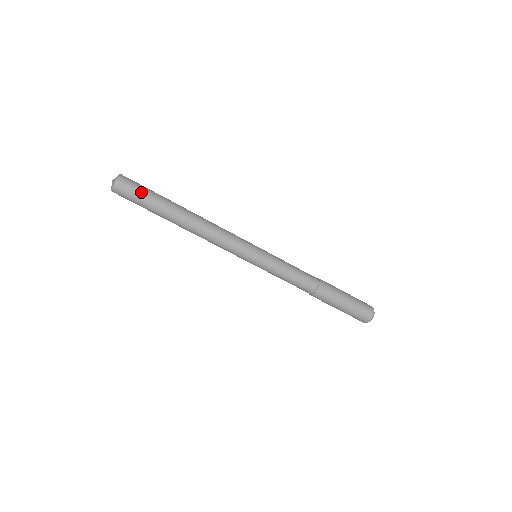
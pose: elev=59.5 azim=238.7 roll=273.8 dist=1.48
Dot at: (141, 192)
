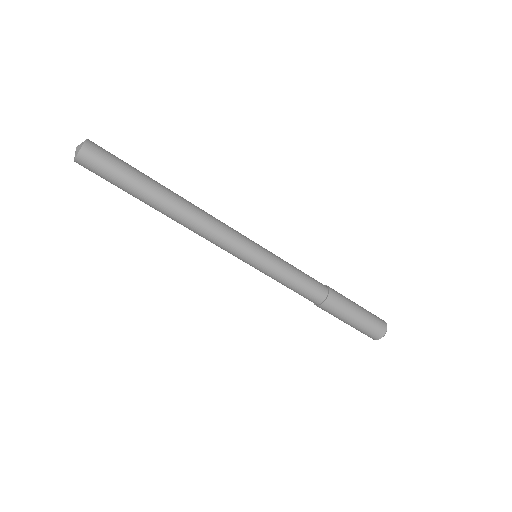
Dot at: (116, 164)
